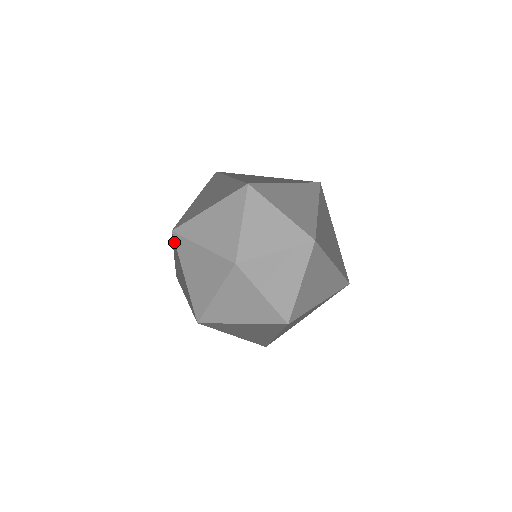
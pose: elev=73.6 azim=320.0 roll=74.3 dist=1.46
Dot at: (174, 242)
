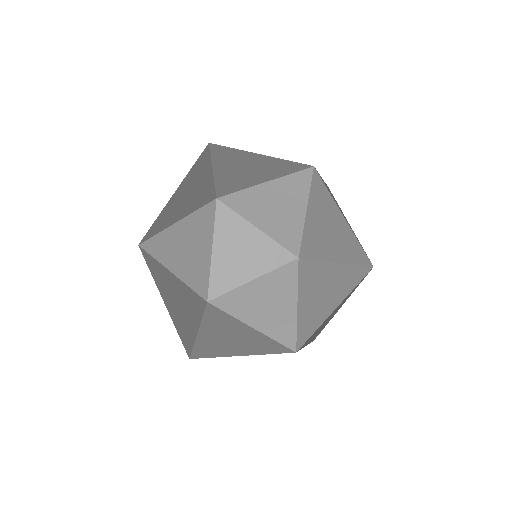
Dot at: (209, 201)
